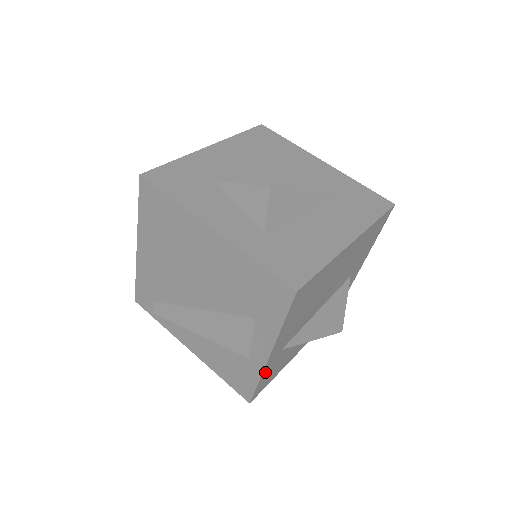
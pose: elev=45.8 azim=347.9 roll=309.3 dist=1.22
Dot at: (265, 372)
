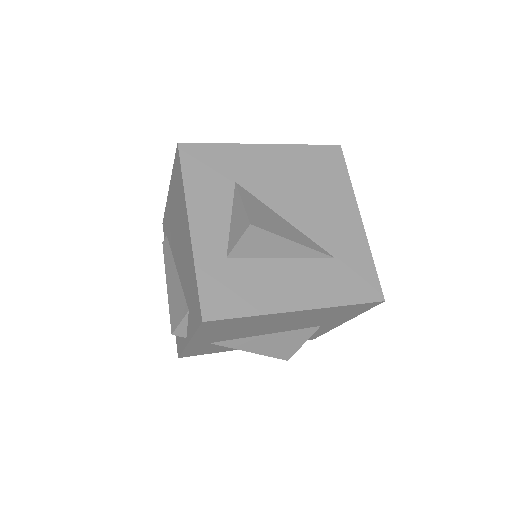
Dot at: (190, 348)
